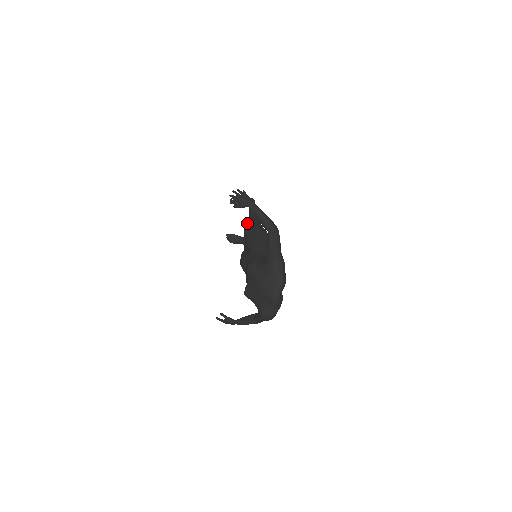
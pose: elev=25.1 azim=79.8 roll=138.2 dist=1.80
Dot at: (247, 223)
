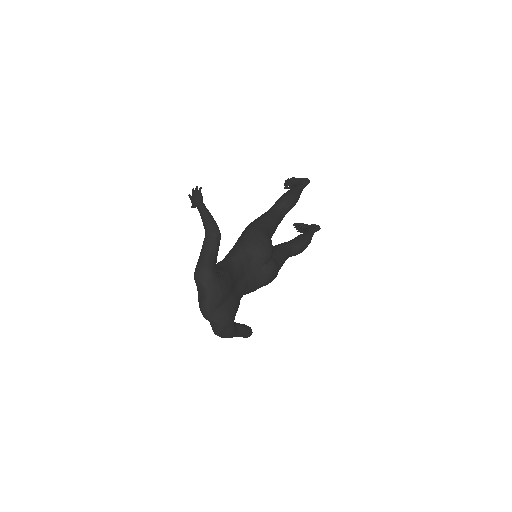
Dot at: occluded
